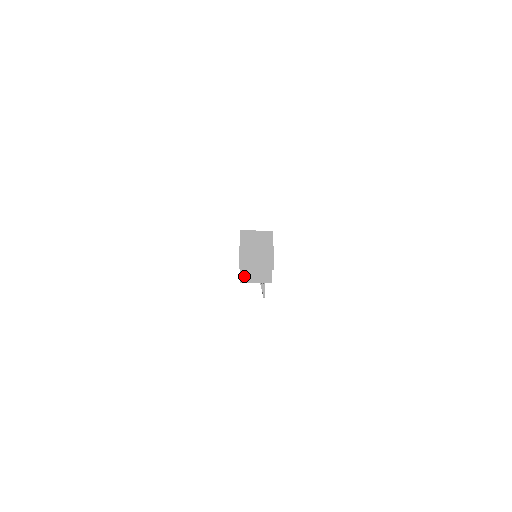
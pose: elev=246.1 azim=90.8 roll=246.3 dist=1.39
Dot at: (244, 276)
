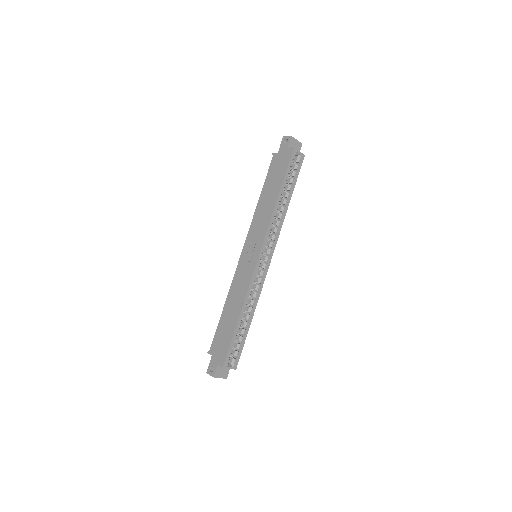
Dot at: (211, 354)
